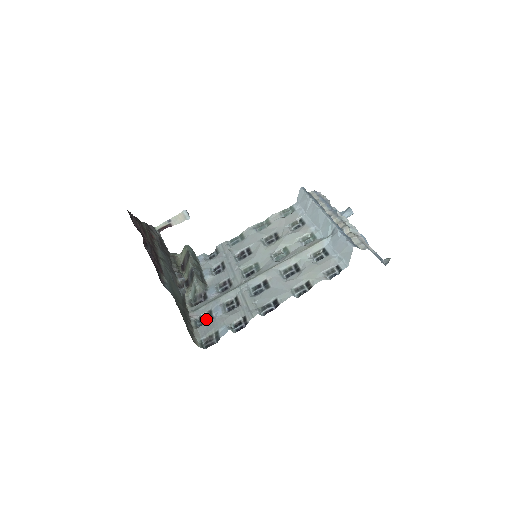
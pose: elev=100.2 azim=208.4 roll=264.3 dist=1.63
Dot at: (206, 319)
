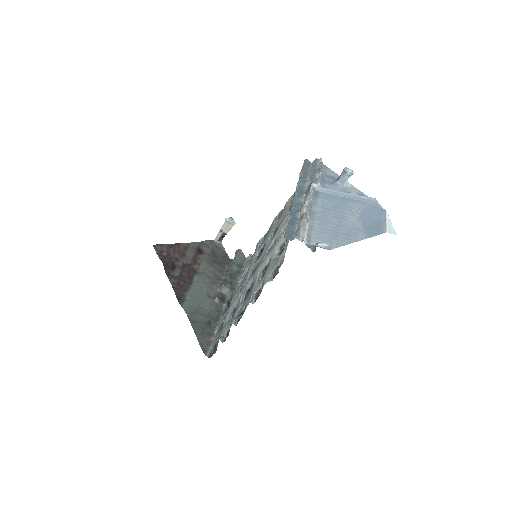
Dot at: occluded
